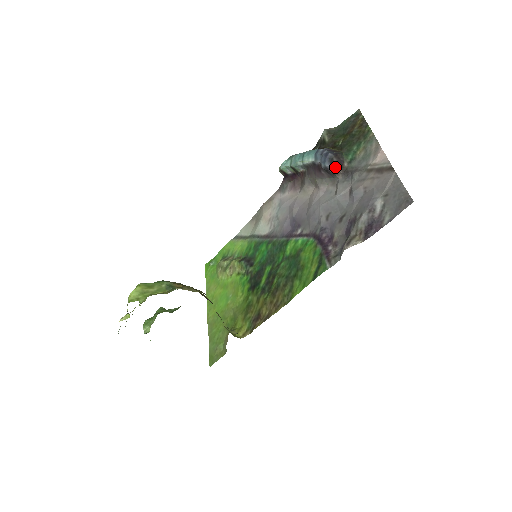
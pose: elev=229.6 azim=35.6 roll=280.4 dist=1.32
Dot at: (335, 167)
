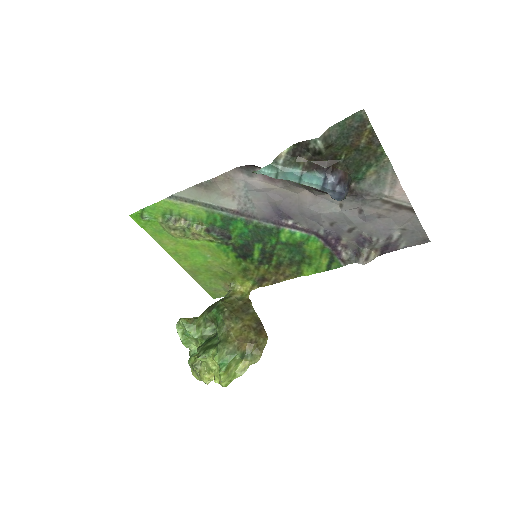
Dot at: occluded
